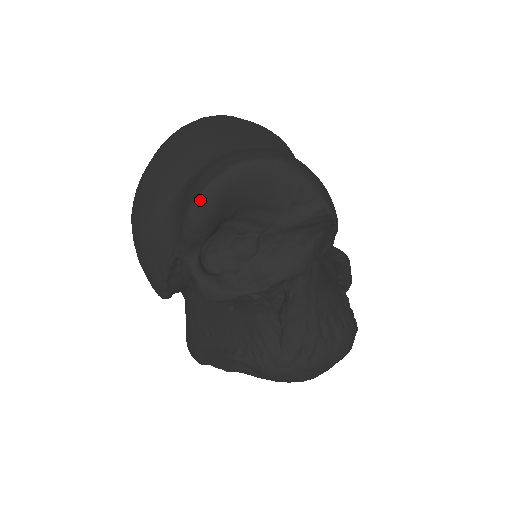
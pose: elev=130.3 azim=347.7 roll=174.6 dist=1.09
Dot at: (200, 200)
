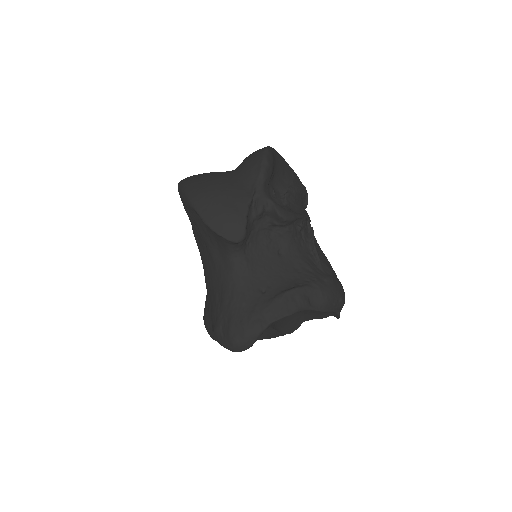
Dot at: (268, 150)
